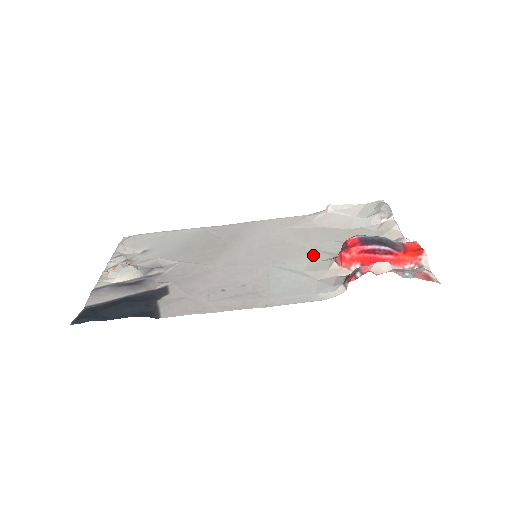
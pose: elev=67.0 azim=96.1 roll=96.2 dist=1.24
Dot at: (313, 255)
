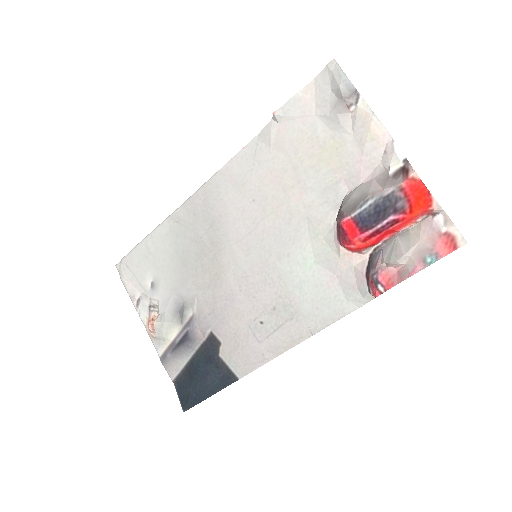
Dot at: (309, 227)
